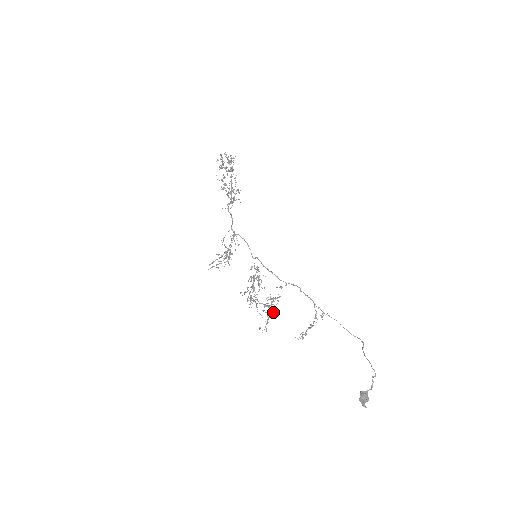
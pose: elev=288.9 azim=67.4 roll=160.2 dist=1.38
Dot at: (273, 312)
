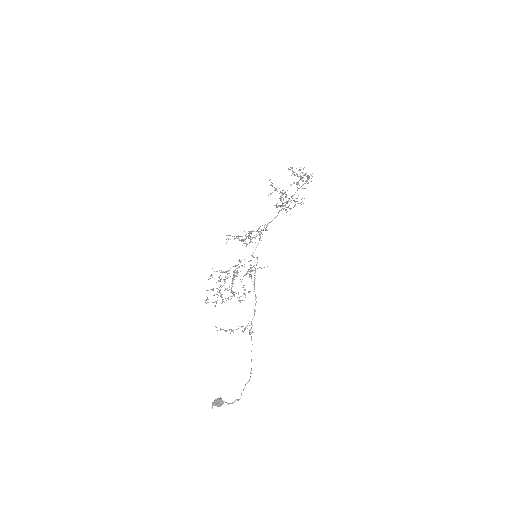
Dot at: occluded
